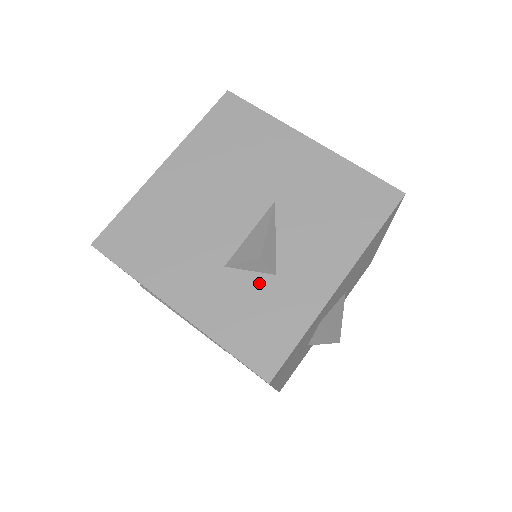
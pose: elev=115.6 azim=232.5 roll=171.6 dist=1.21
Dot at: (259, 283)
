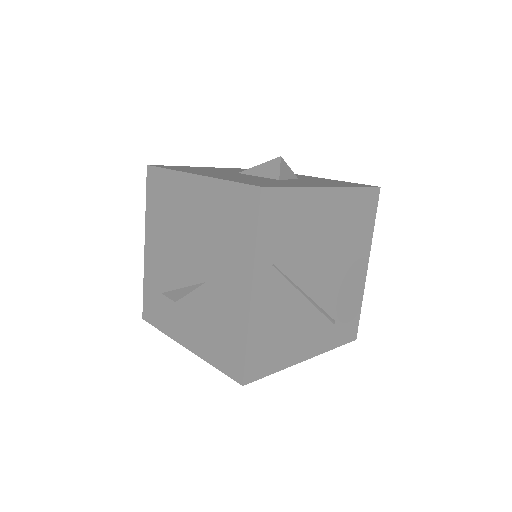
Dot at: occluded
